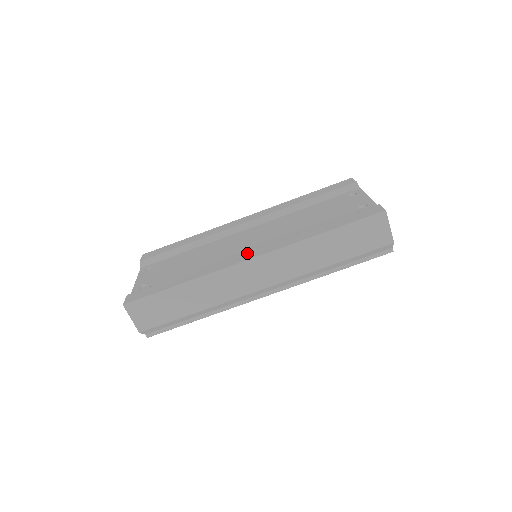
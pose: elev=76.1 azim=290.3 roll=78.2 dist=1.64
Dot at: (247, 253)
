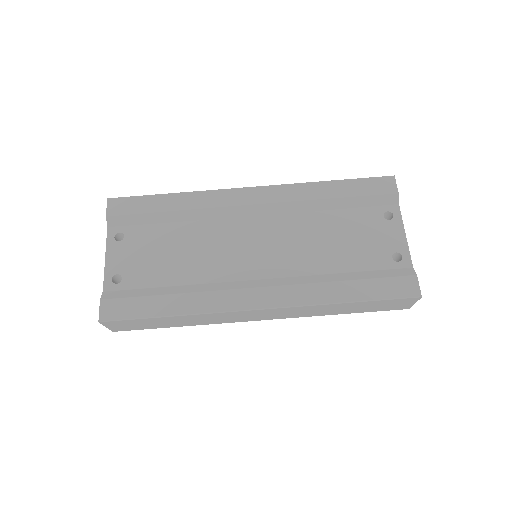
Dot at: (255, 292)
